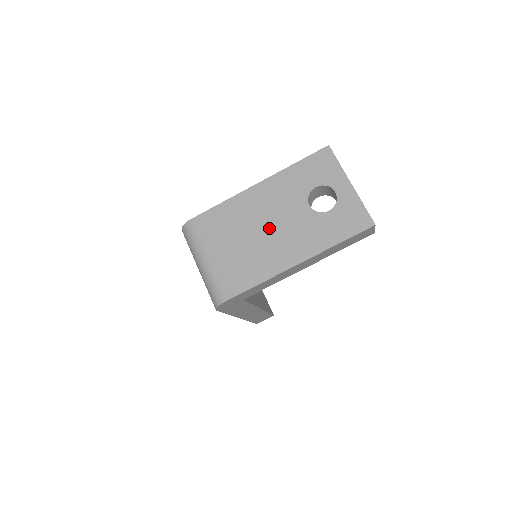
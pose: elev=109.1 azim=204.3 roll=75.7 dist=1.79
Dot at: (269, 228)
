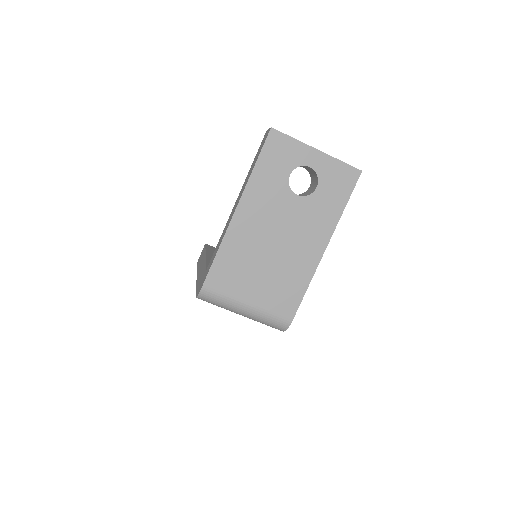
Dot at: (279, 240)
